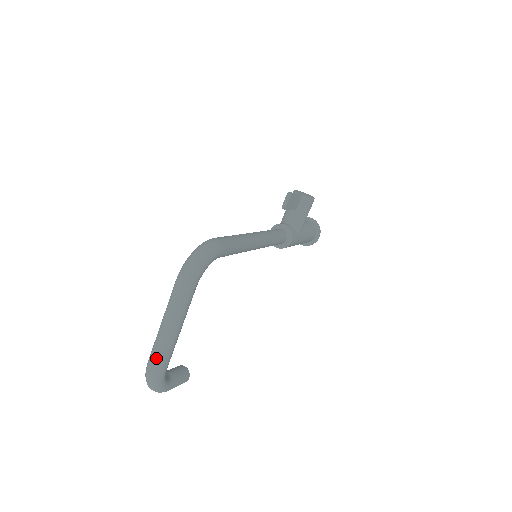
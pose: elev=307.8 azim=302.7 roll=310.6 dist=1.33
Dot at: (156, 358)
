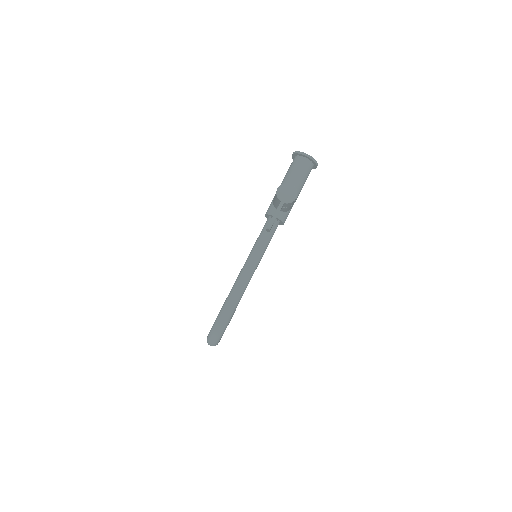
Dot at: occluded
